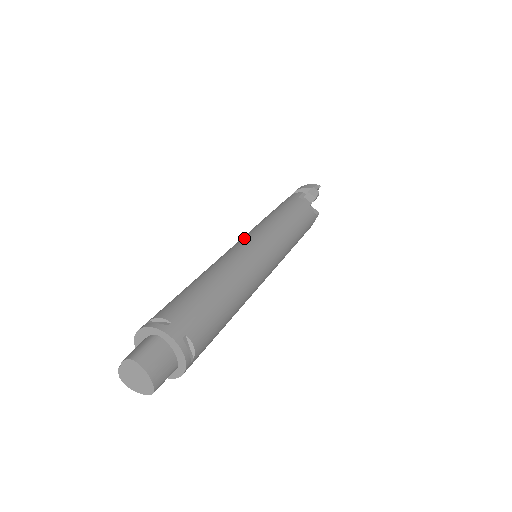
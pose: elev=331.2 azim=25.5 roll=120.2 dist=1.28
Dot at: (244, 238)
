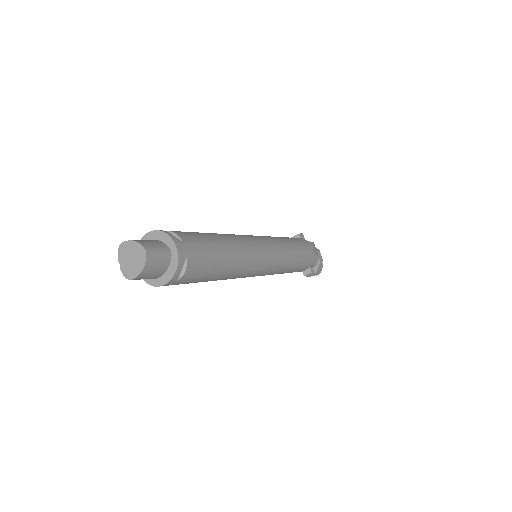
Dot at: occluded
